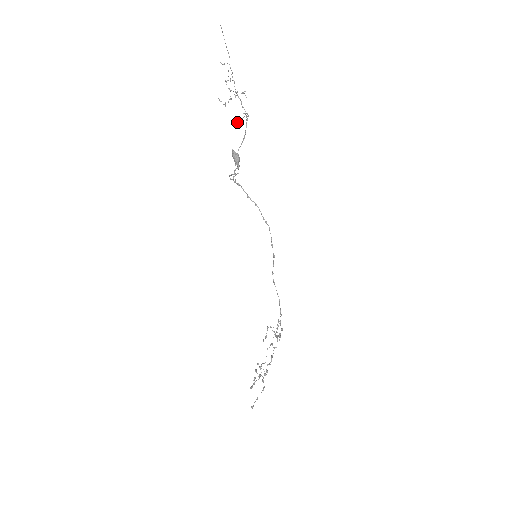
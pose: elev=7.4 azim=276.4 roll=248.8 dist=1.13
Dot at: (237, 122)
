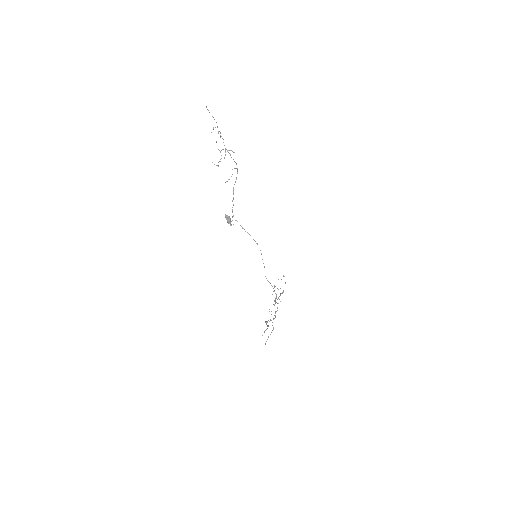
Dot at: occluded
